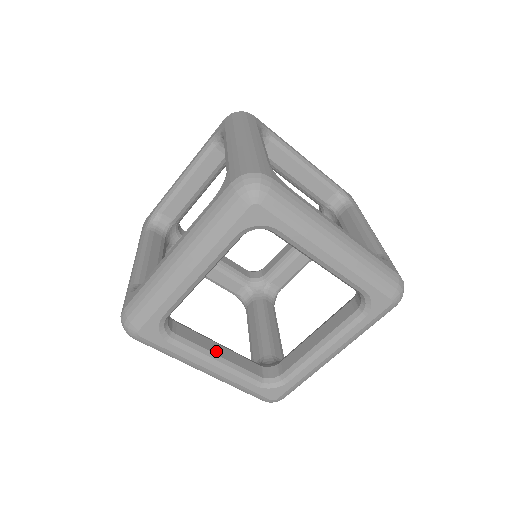
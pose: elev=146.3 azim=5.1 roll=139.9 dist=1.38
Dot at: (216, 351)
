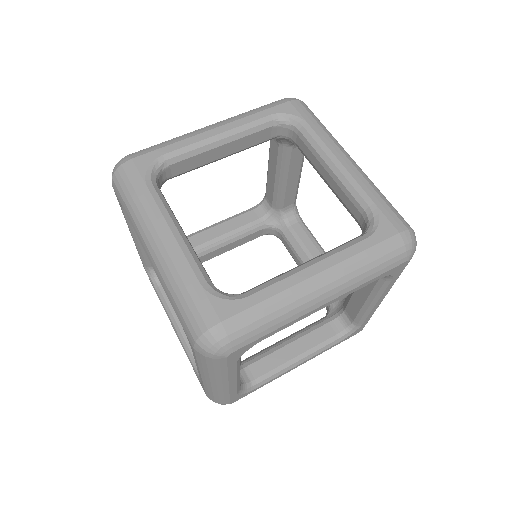
Dot at: (291, 355)
